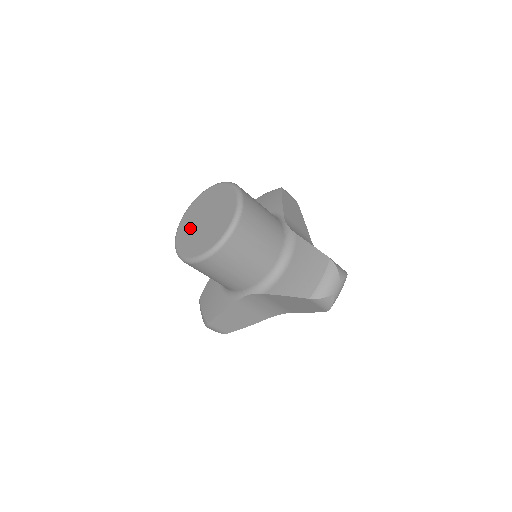
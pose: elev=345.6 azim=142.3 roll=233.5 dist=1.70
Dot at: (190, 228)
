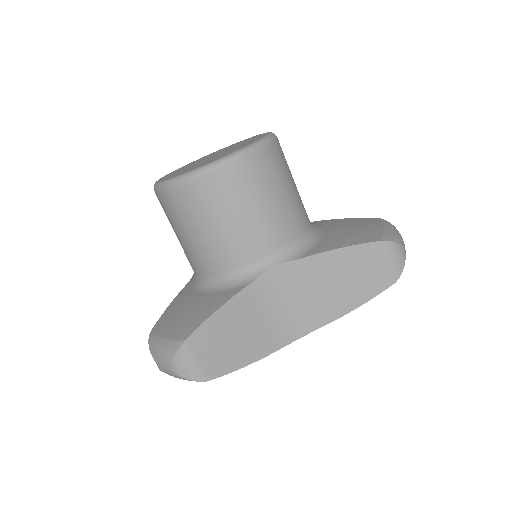
Dot at: (186, 168)
